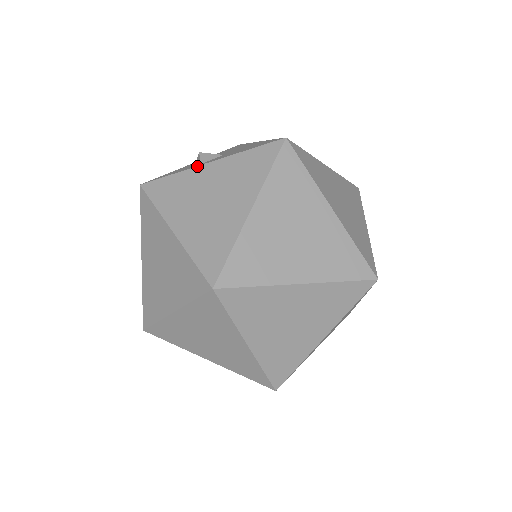
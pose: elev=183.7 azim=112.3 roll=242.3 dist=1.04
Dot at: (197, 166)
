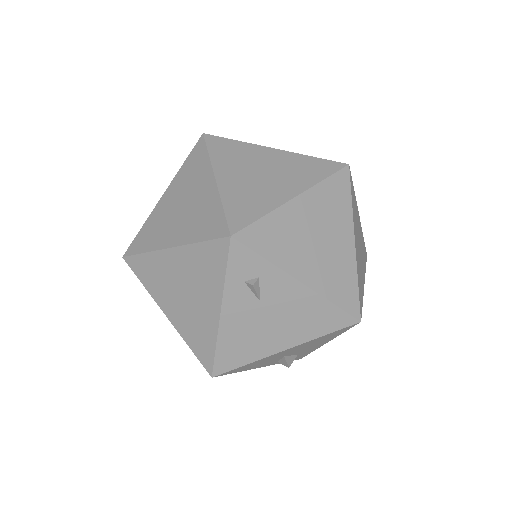
Dot at: occluded
